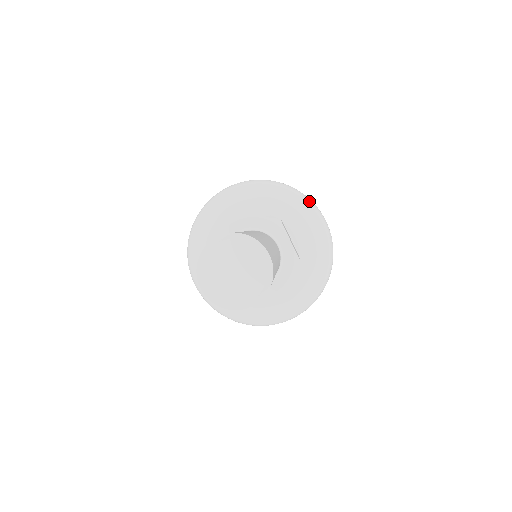
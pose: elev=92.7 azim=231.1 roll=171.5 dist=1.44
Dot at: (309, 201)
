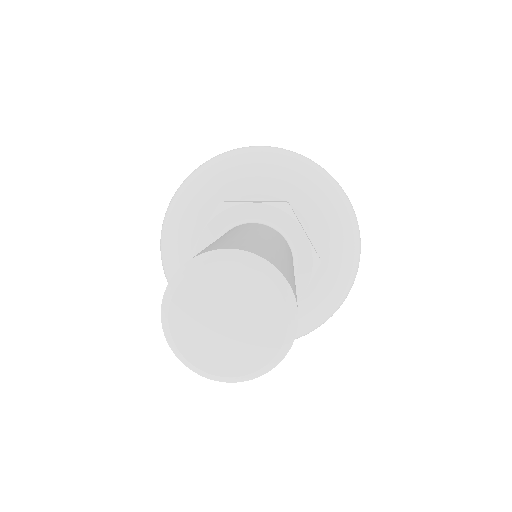
Dot at: (357, 266)
